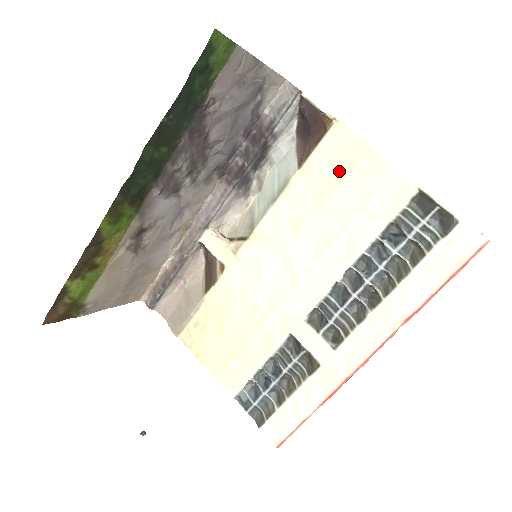
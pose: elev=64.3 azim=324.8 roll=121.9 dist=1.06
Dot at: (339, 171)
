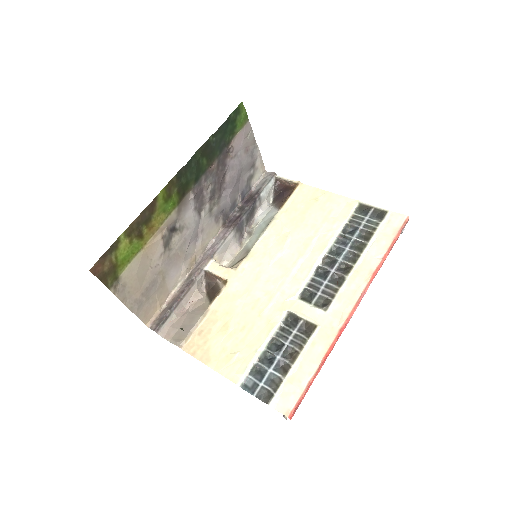
Dot at: (307, 205)
